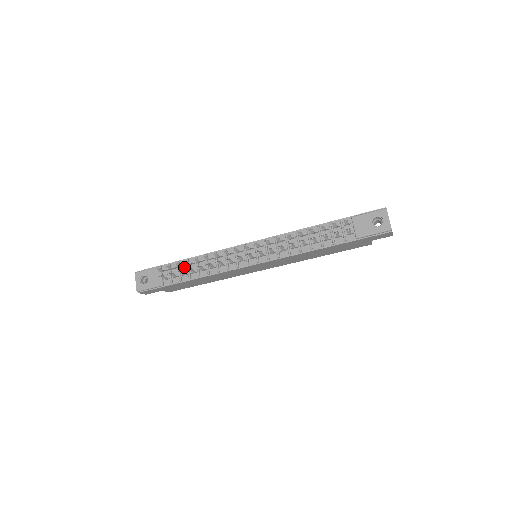
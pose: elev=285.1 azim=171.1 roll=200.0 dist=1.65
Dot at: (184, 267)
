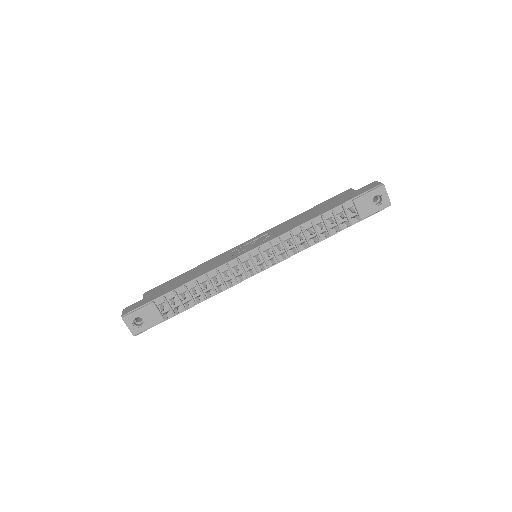
Dot at: (183, 294)
